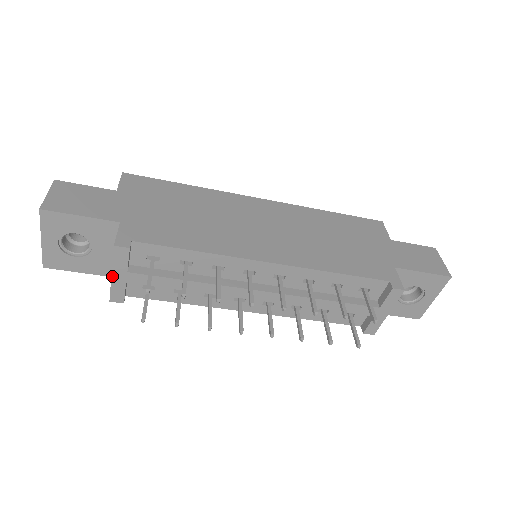
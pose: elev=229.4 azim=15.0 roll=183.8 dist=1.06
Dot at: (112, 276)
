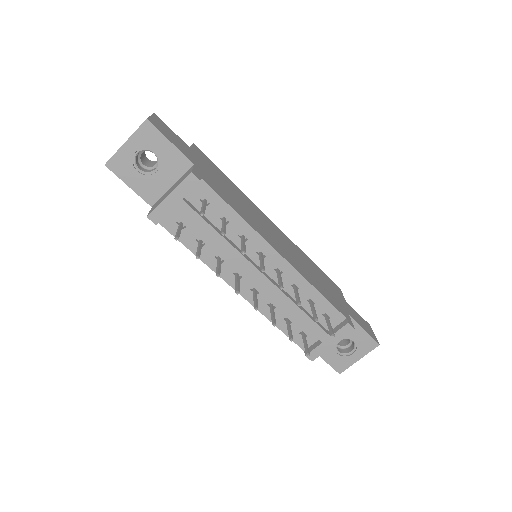
Dot at: (168, 196)
